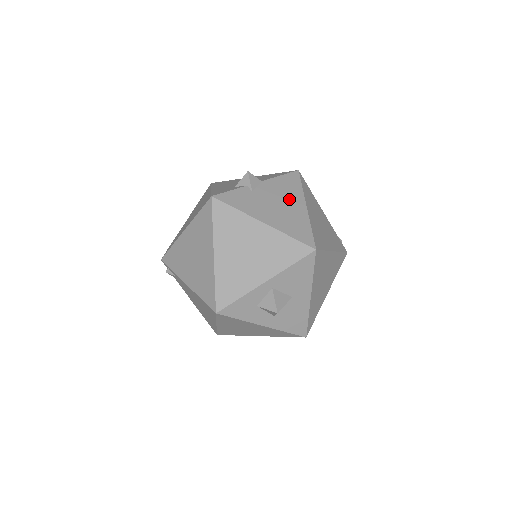
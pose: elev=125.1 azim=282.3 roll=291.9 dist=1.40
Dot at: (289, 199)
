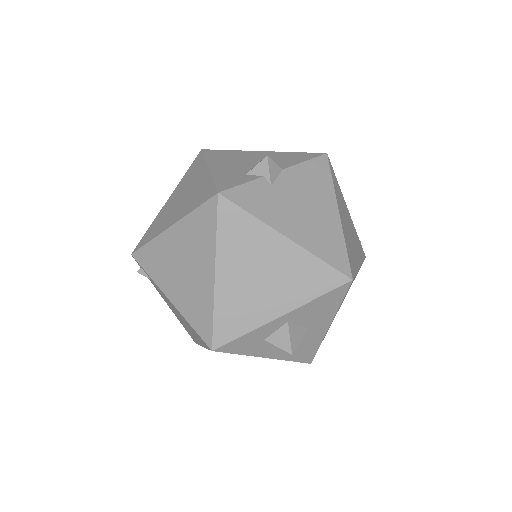
Dot at: (318, 199)
